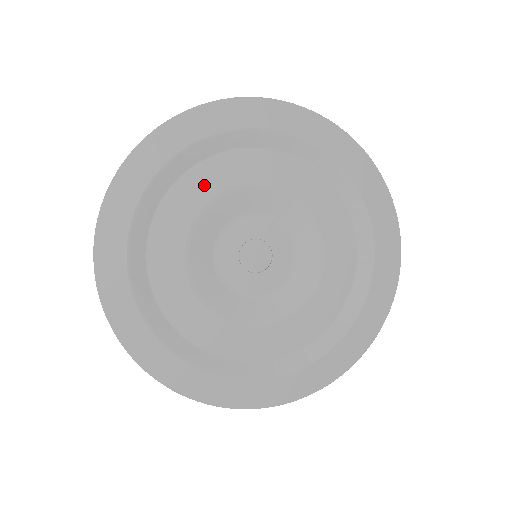
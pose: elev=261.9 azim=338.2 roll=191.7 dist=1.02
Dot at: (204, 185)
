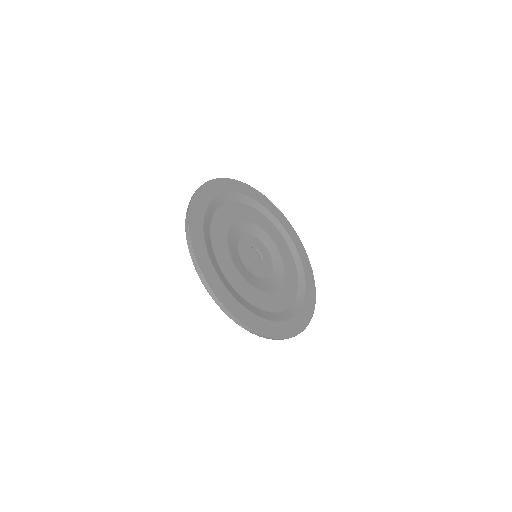
Dot at: (231, 214)
